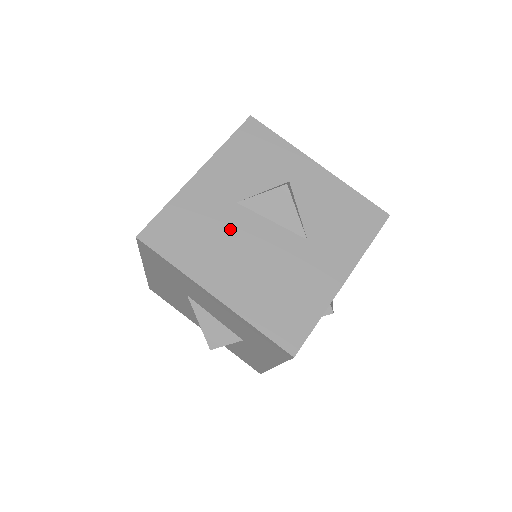
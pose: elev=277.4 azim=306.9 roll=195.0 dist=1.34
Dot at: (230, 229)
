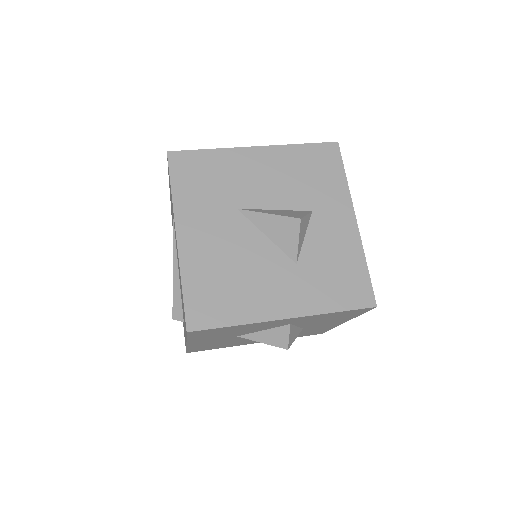
Dot at: occluded
